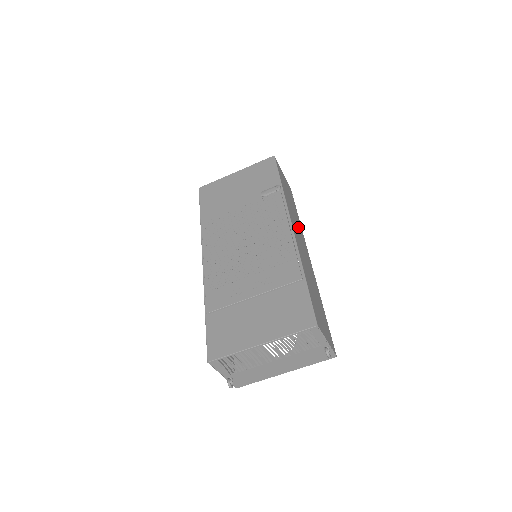
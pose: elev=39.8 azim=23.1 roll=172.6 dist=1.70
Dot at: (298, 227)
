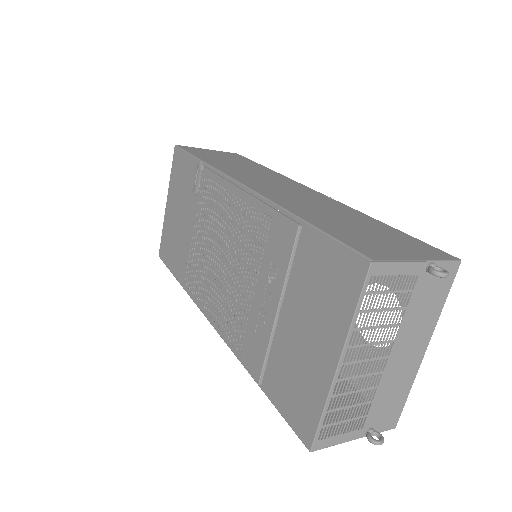
Dot at: (264, 176)
